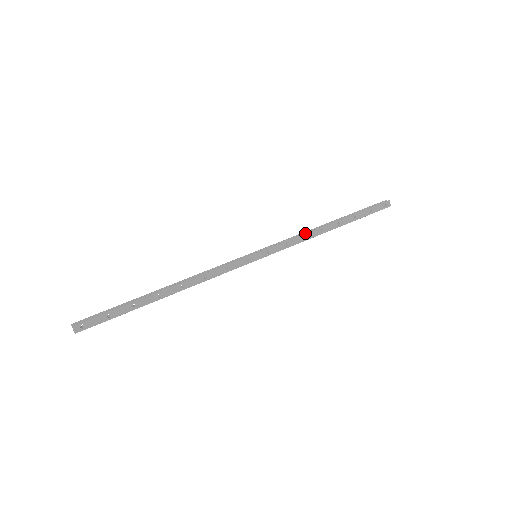
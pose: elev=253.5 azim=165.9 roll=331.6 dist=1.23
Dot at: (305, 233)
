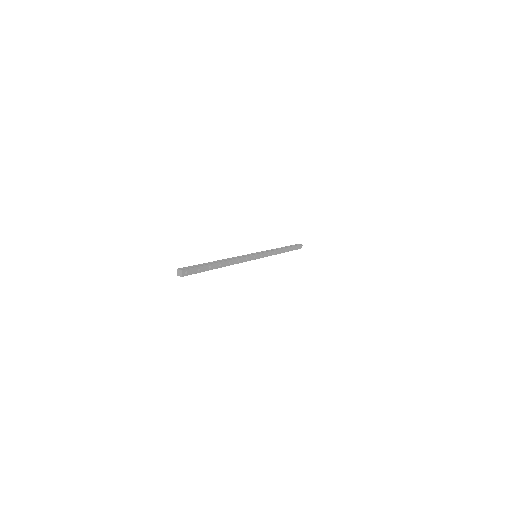
Dot at: (275, 250)
